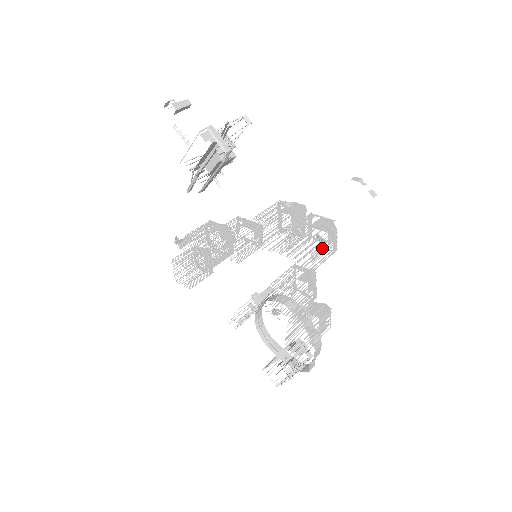
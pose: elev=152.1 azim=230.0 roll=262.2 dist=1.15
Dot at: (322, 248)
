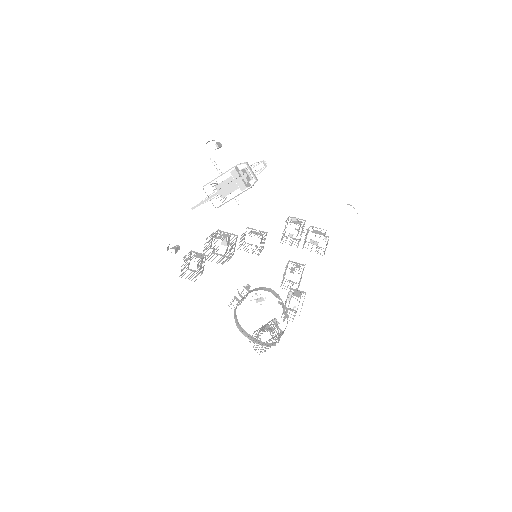
Dot at: occluded
